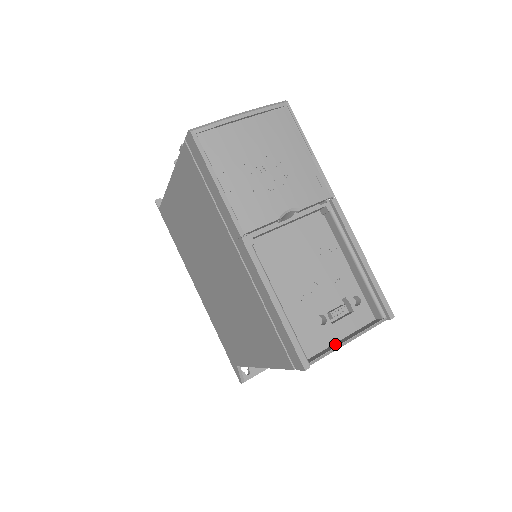
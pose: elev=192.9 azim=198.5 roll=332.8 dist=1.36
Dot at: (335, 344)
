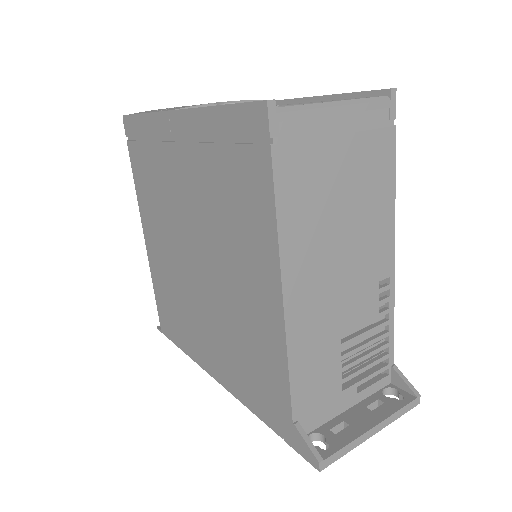
Dot at: (323, 119)
